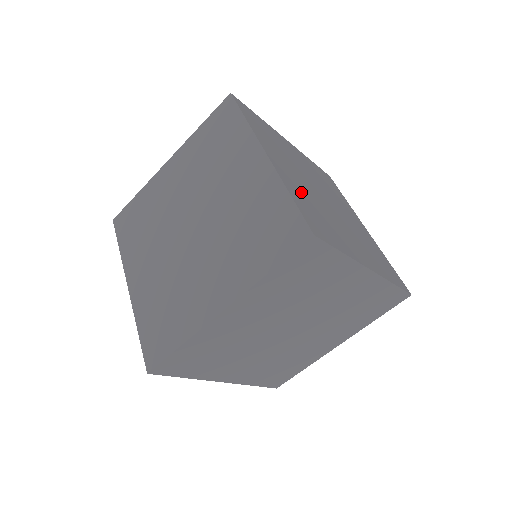
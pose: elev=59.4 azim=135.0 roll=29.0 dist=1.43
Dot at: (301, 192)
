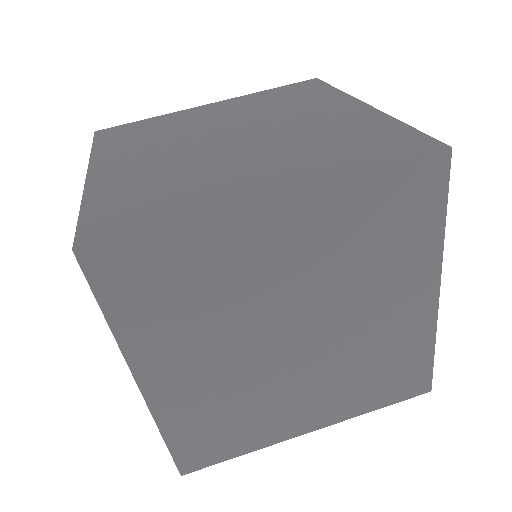
Dot at: (135, 180)
